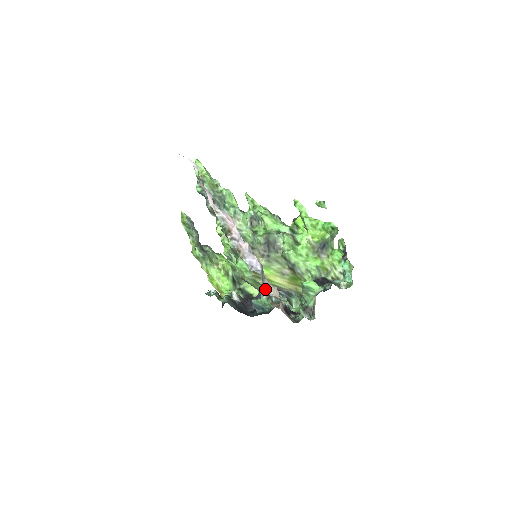
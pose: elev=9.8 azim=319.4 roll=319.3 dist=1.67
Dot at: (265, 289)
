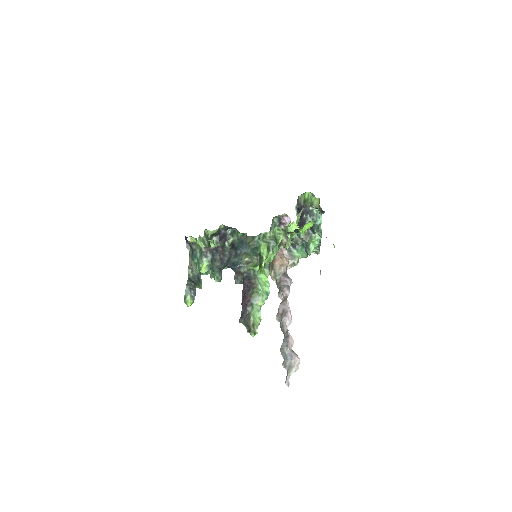
Dot at: occluded
